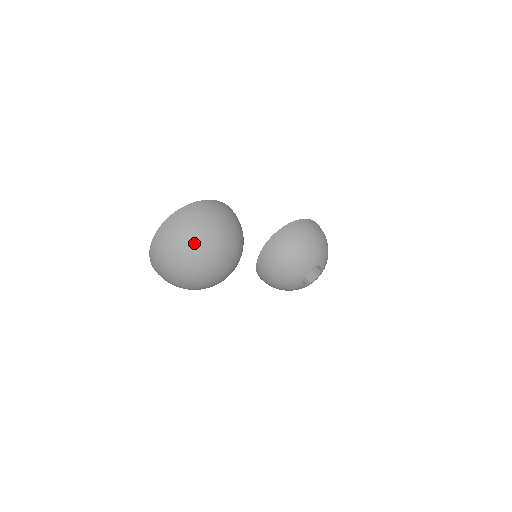
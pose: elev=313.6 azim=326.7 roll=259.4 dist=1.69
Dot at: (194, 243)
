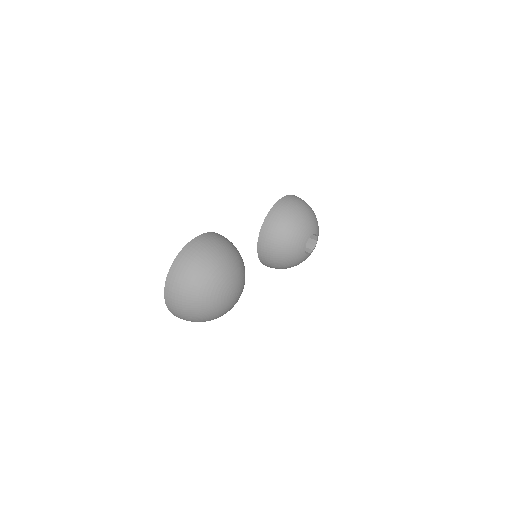
Dot at: (201, 285)
